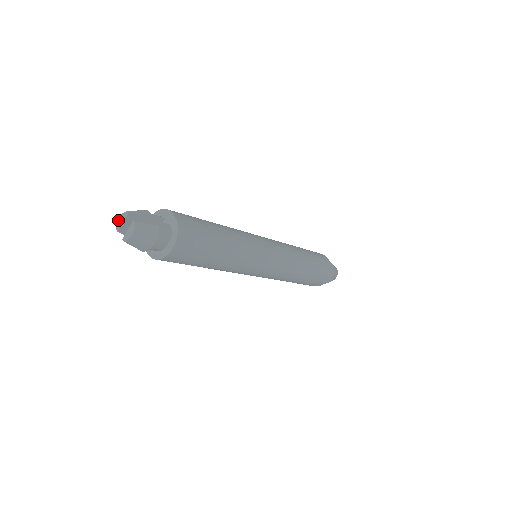
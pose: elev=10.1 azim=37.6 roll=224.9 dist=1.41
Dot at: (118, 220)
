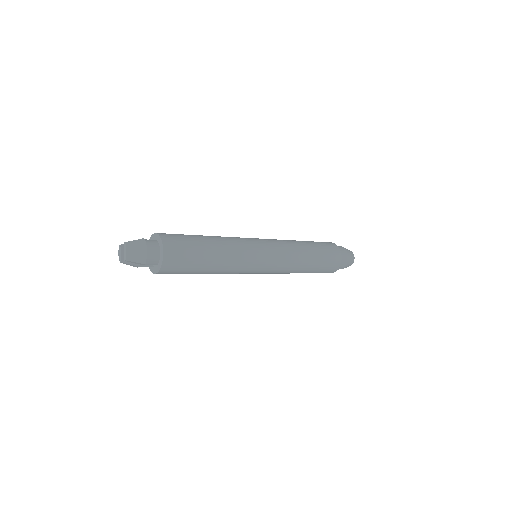
Dot at: occluded
